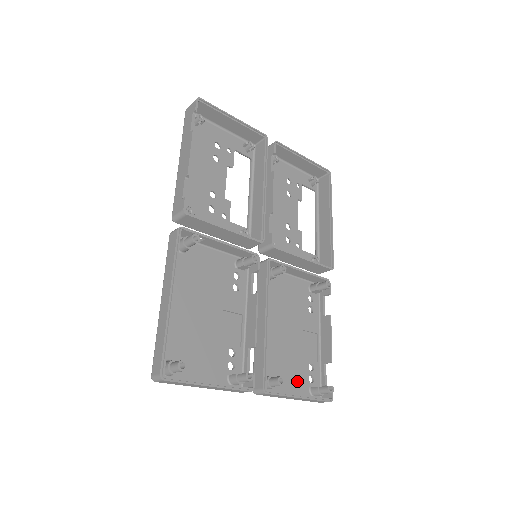
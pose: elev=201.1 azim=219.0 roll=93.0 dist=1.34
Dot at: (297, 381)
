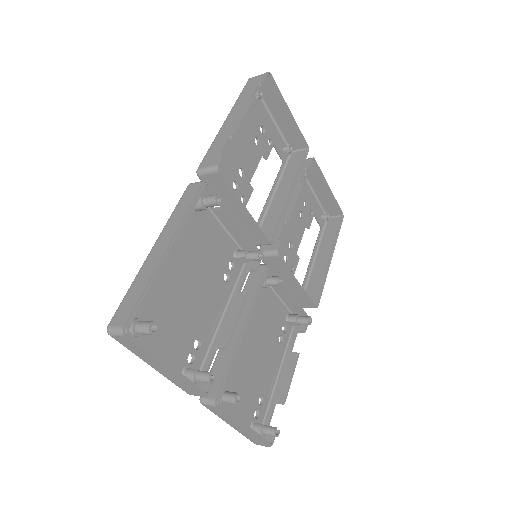
Dot at: (244, 409)
